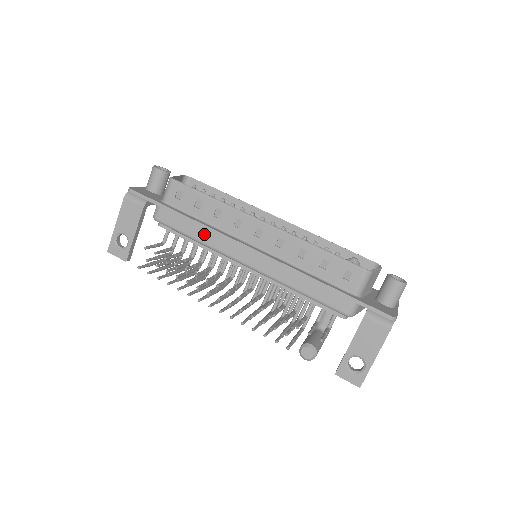
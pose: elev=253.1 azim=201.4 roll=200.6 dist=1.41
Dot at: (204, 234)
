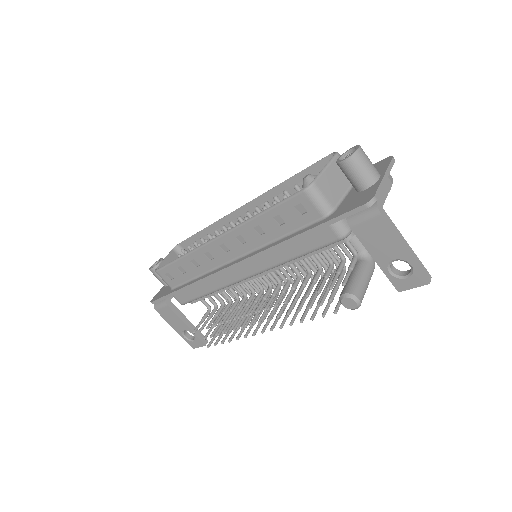
Dot at: (207, 285)
